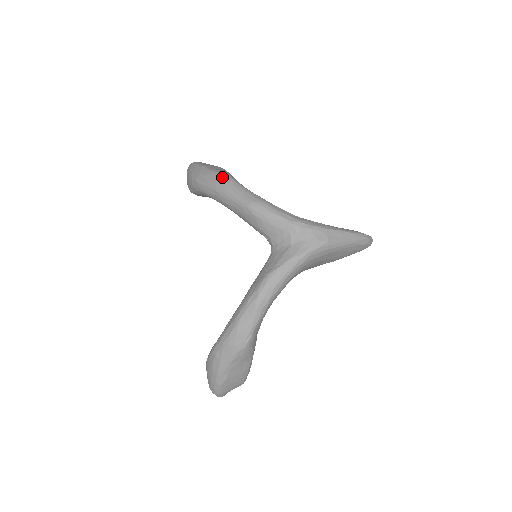
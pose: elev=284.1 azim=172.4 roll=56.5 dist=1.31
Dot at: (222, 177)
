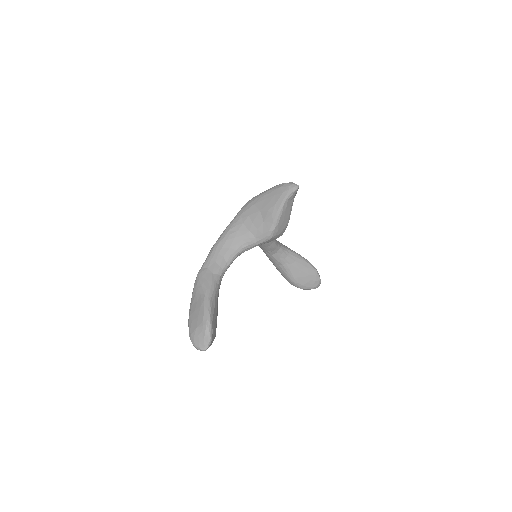
Dot at: occluded
